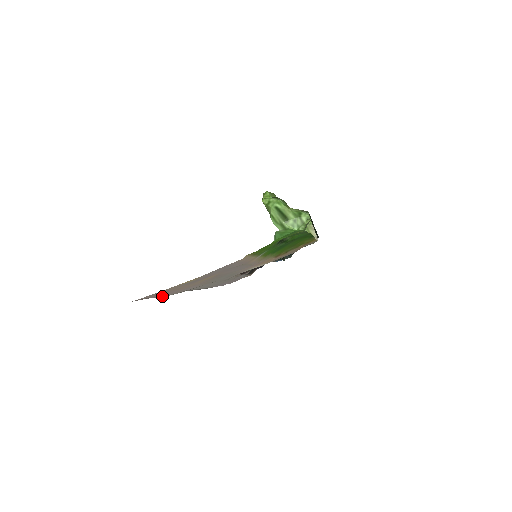
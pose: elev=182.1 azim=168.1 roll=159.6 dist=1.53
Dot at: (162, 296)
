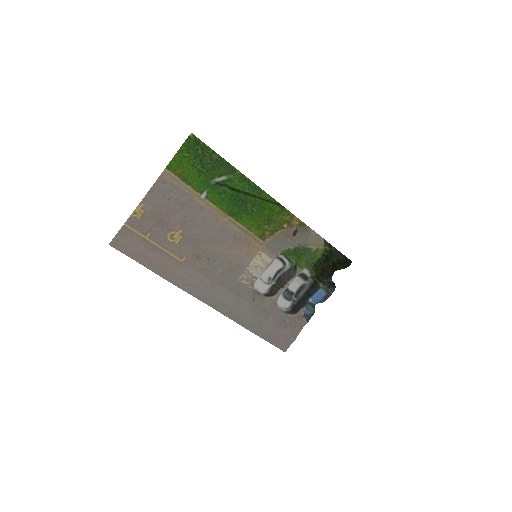
Dot at: (155, 271)
